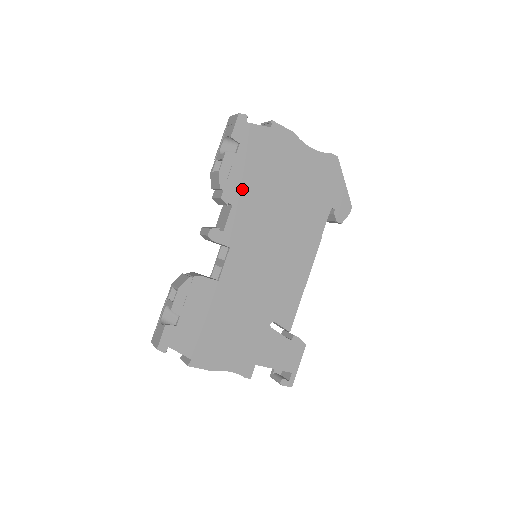
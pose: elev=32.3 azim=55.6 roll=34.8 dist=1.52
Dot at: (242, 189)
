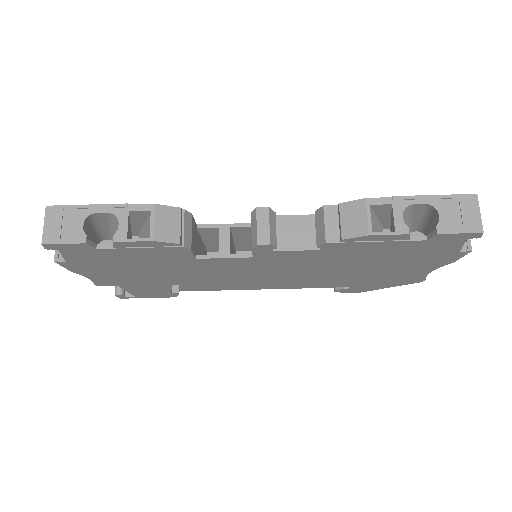
Dot at: (350, 251)
